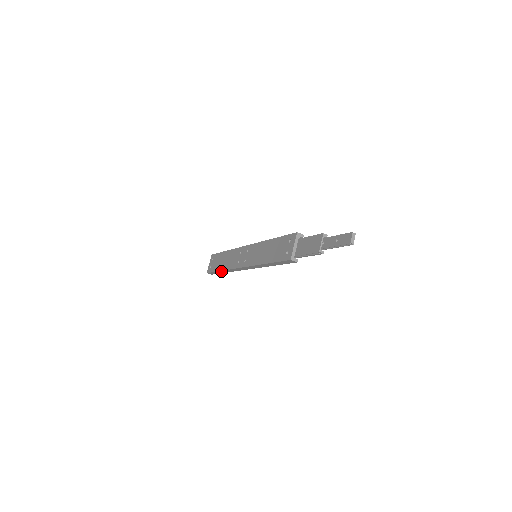
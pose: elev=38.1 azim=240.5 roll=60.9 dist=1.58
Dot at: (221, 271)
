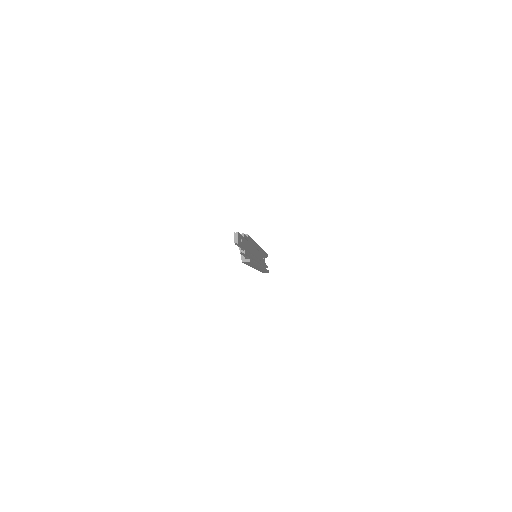
Dot at: (262, 271)
